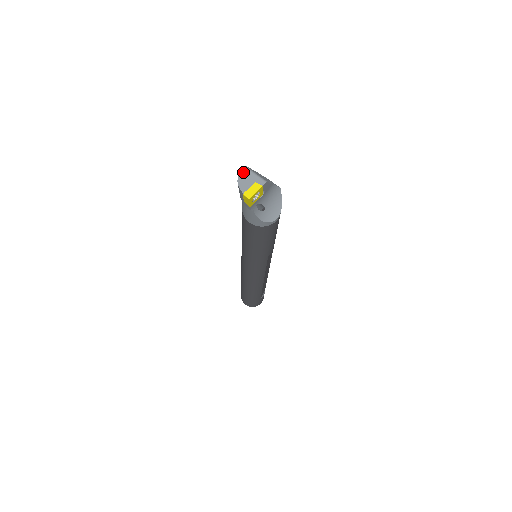
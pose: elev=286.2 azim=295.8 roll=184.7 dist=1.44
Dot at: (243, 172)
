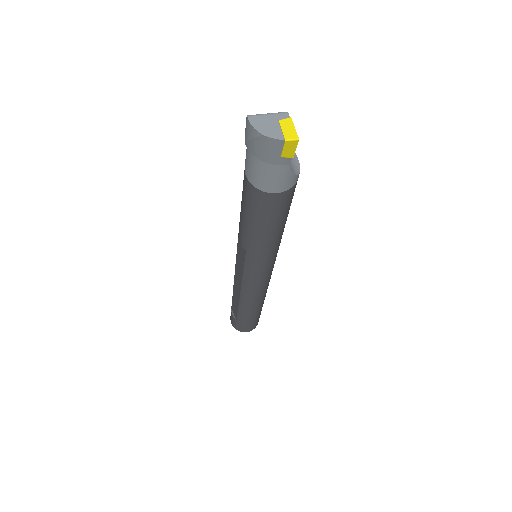
Dot at: (254, 122)
